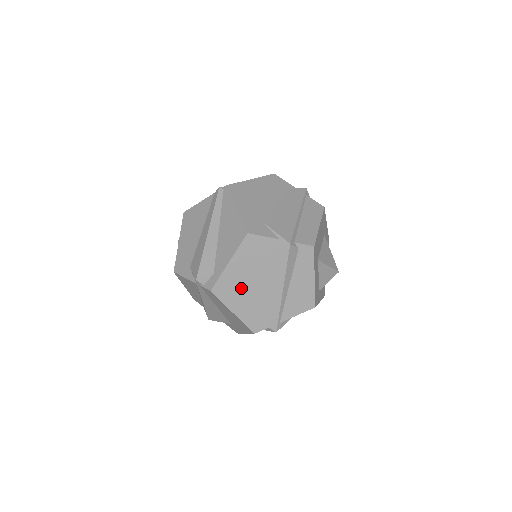
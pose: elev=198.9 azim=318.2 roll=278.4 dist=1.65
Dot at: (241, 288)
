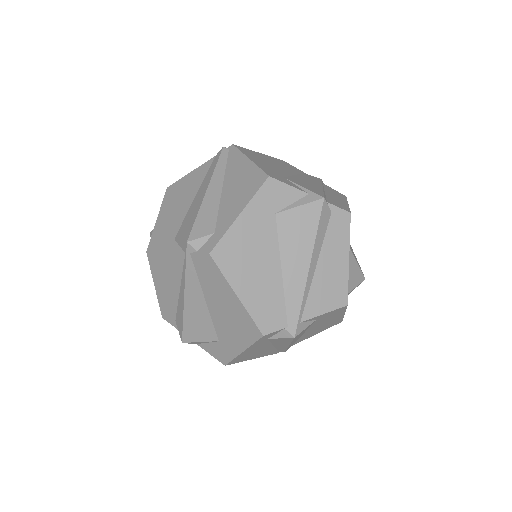
Dot at: (252, 257)
